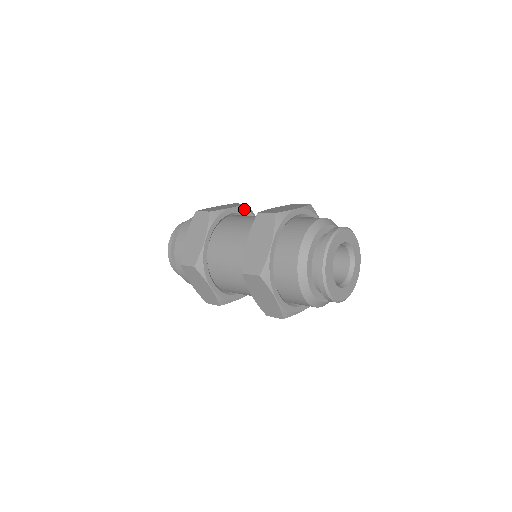
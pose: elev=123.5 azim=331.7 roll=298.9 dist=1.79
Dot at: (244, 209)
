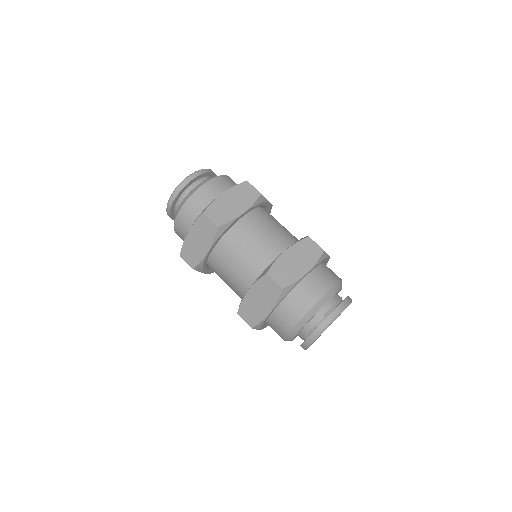
Dot at: (256, 205)
